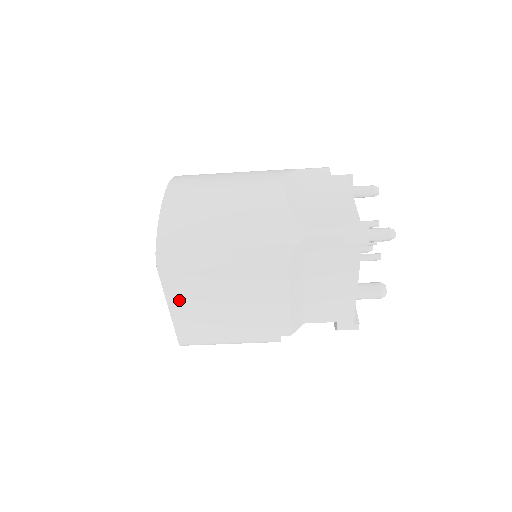
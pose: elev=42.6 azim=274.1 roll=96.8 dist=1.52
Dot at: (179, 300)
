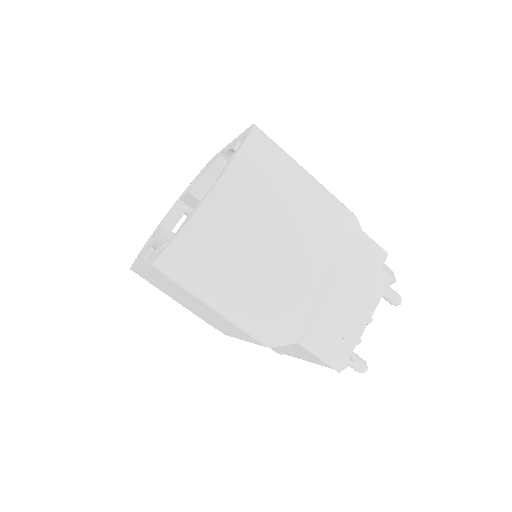
Dot at: (154, 275)
